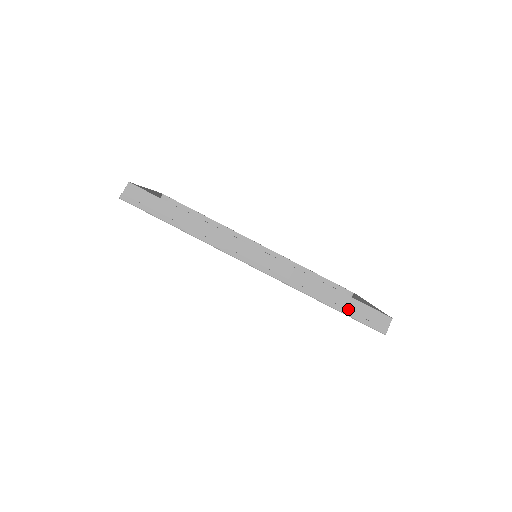
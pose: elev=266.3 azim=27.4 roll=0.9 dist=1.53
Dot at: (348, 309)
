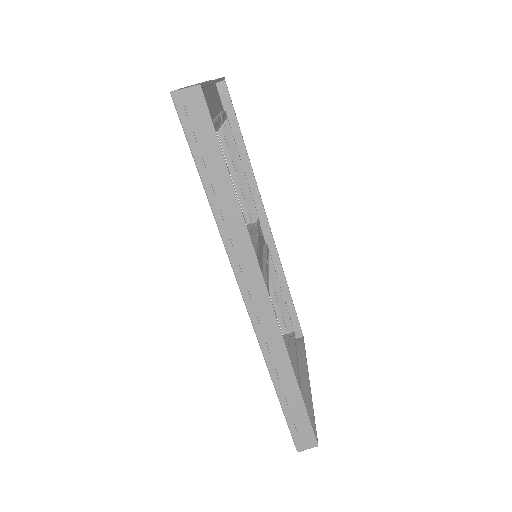
Dot at: (290, 410)
